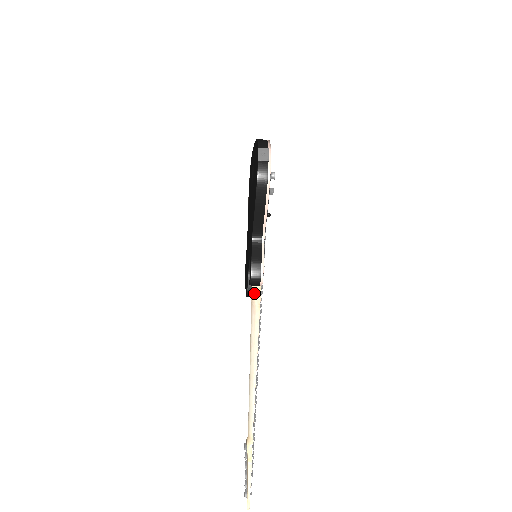
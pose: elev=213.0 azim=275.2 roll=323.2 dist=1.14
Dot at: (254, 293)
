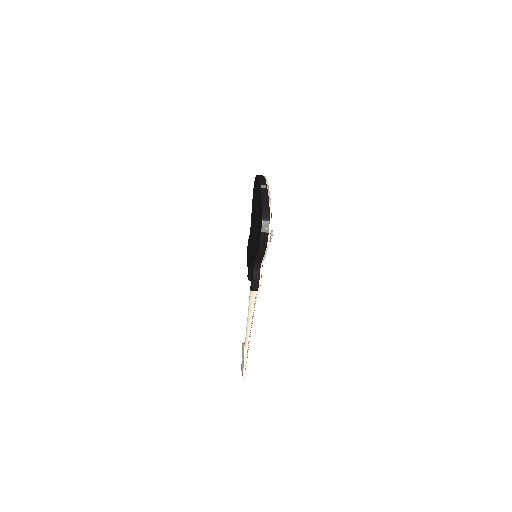
Dot at: occluded
